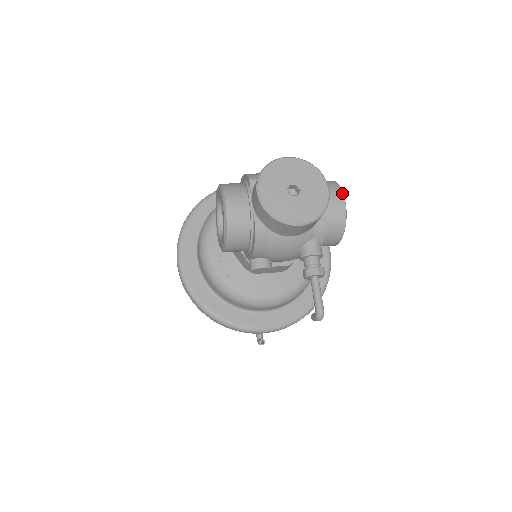
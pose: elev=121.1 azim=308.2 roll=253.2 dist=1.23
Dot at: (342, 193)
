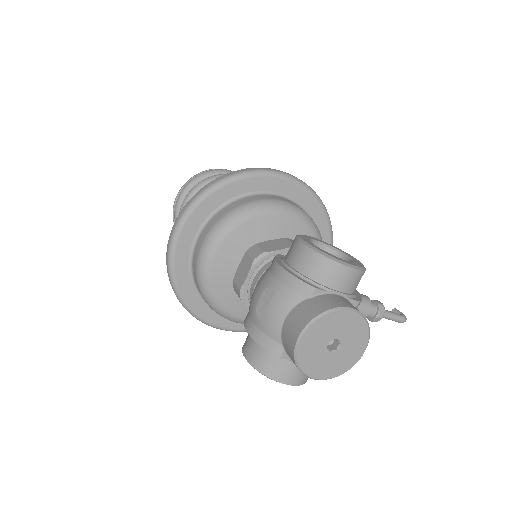
Dot at: (342, 266)
